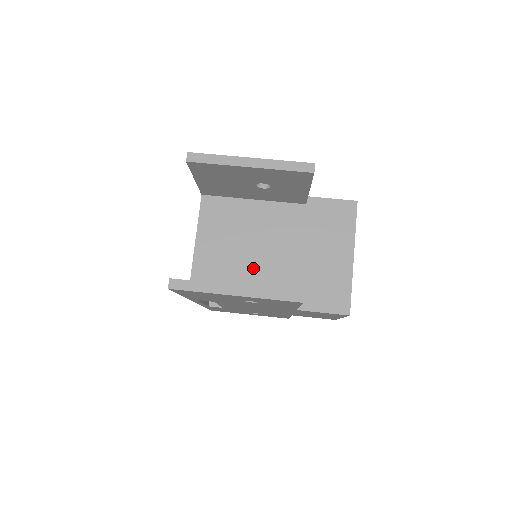
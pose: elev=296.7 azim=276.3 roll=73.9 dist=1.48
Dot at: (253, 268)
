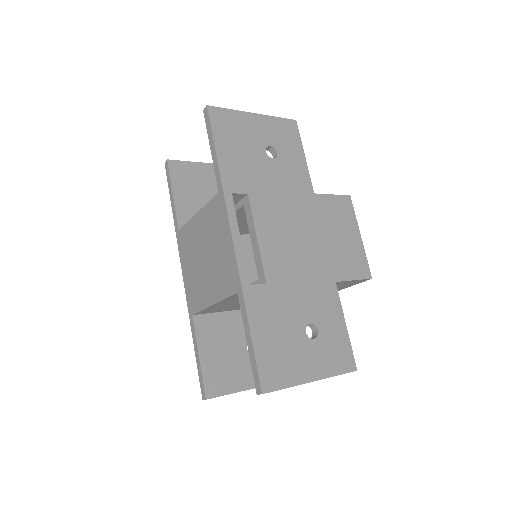
Dot at: occluded
